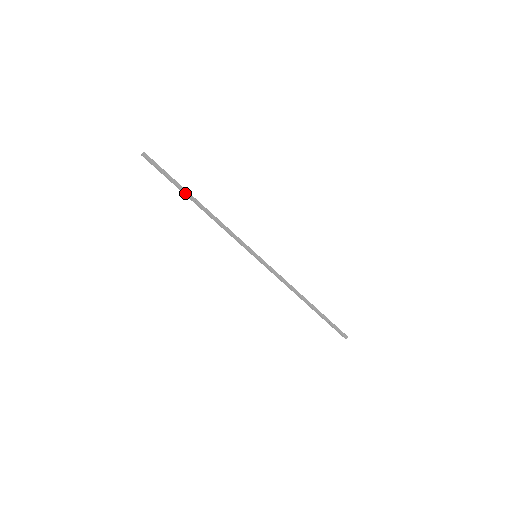
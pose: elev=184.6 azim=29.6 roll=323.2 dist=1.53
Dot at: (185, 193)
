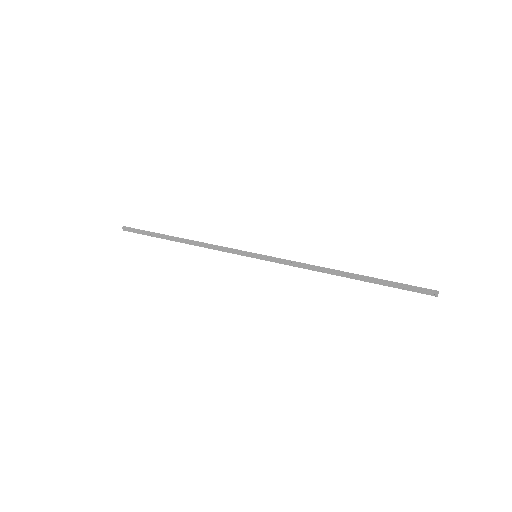
Dot at: (165, 237)
